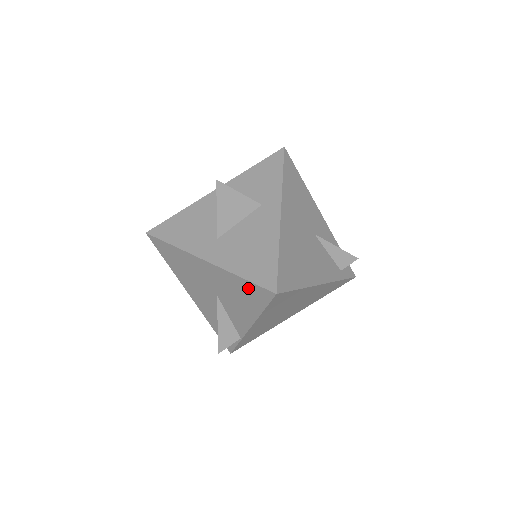
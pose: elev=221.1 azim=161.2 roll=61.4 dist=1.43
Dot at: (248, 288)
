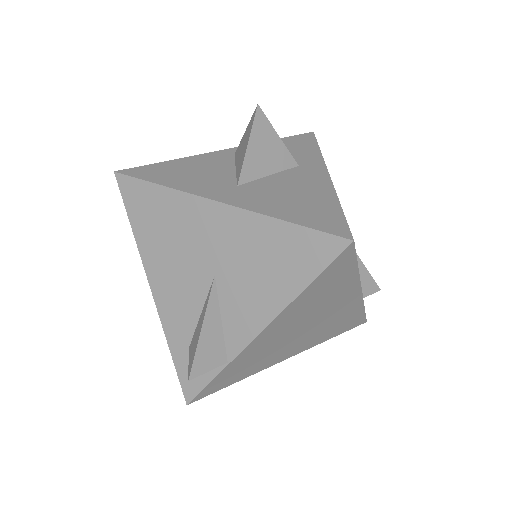
Dot at: (294, 242)
